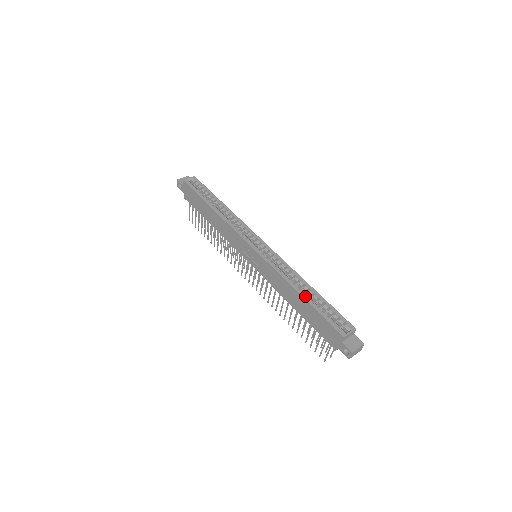
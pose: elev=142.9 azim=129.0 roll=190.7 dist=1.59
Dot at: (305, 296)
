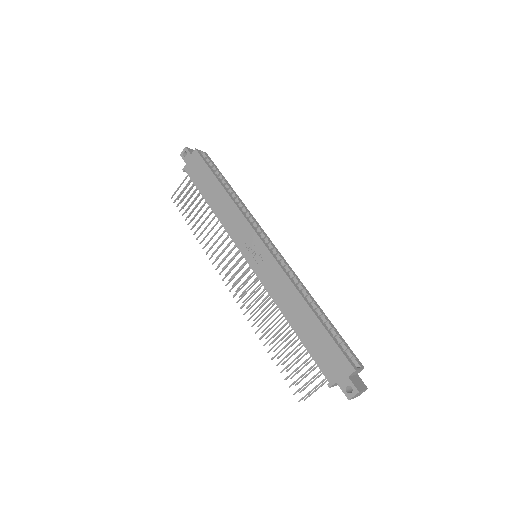
Dot at: (316, 312)
